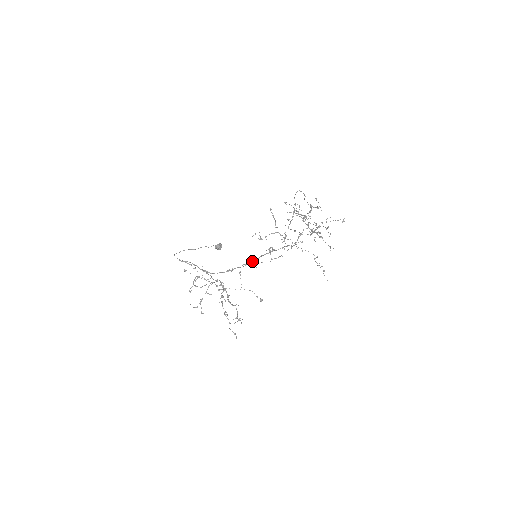
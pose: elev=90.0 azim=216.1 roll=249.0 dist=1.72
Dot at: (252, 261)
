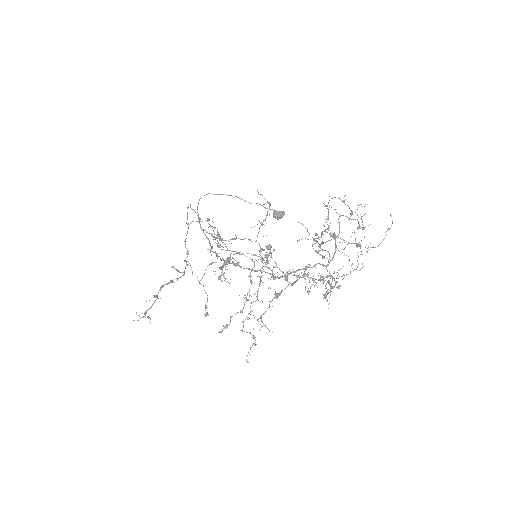
Dot at: (223, 259)
